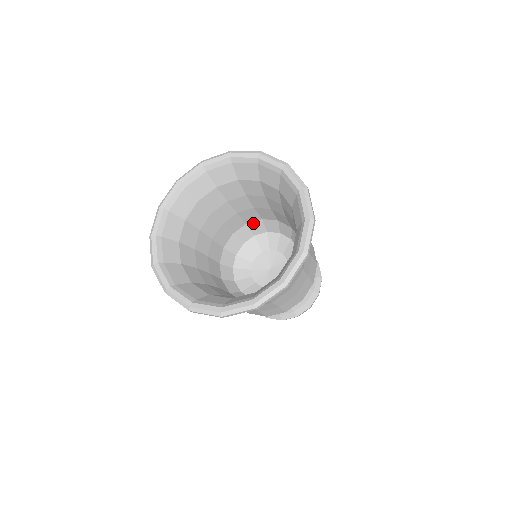
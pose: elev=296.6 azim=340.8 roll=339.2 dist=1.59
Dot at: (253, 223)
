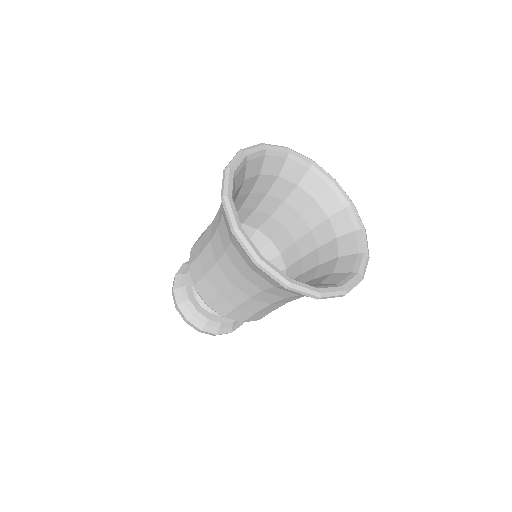
Dot at: occluded
